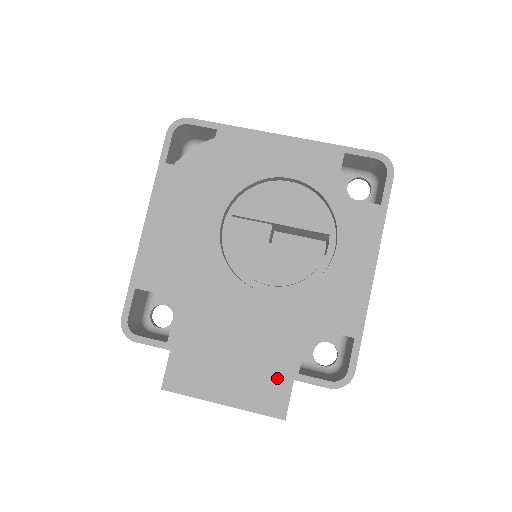
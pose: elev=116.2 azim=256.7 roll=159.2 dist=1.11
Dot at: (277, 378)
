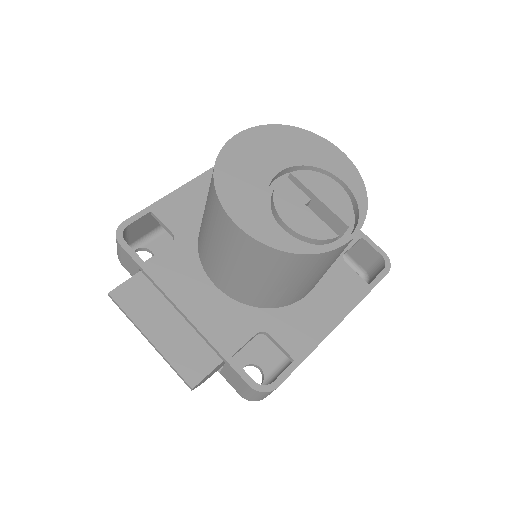
Dot at: (210, 350)
